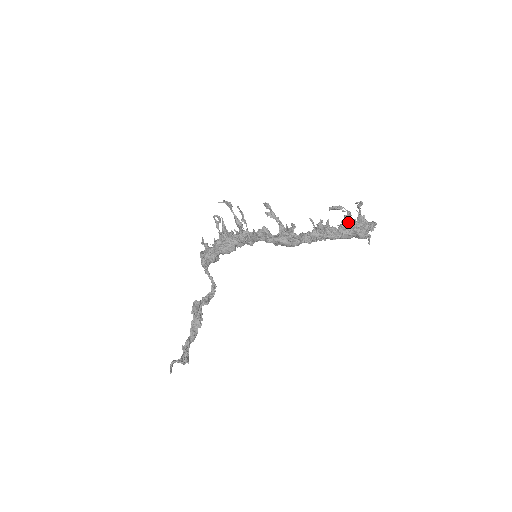
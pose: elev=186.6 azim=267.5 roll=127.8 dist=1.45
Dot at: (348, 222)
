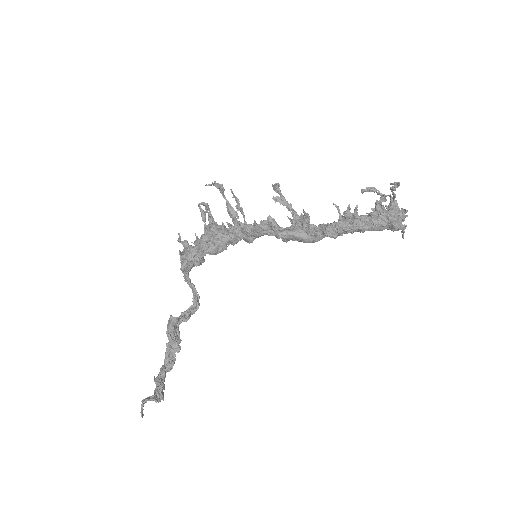
Dot at: (381, 209)
